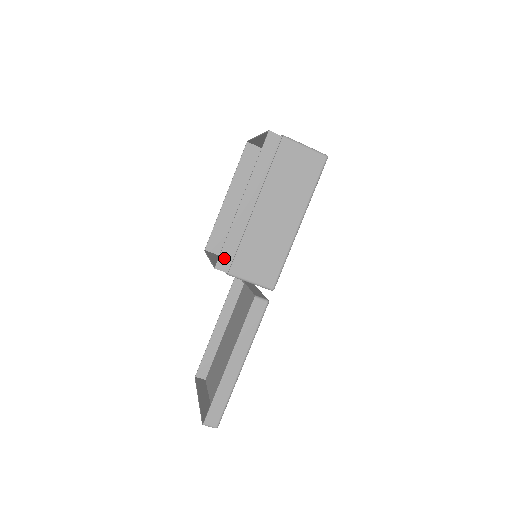
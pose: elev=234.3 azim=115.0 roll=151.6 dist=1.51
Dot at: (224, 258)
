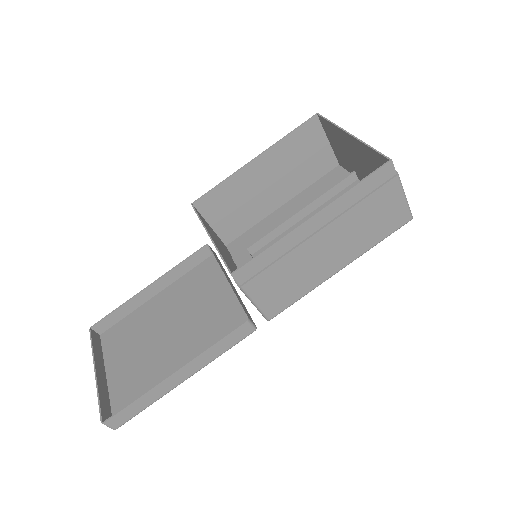
Dot at: (248, 268)
